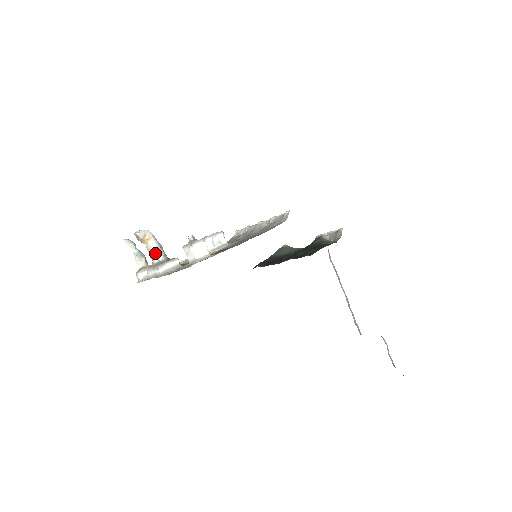
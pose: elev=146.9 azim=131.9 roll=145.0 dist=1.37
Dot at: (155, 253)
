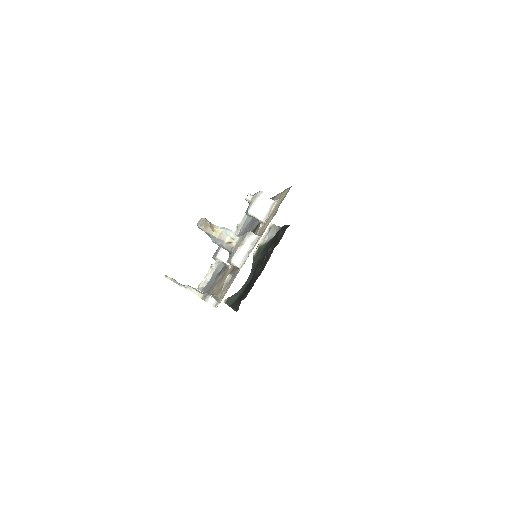
Dot at: (230, 232)
